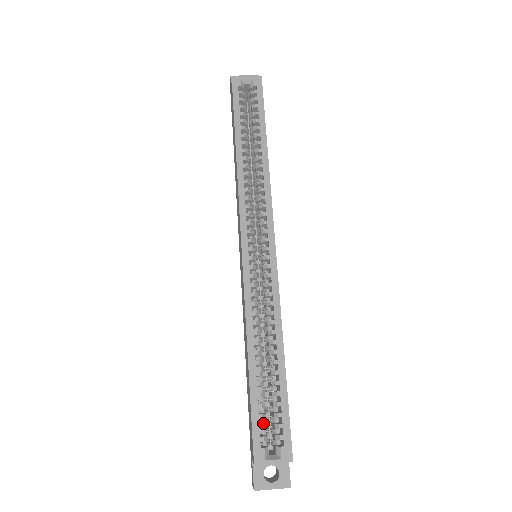
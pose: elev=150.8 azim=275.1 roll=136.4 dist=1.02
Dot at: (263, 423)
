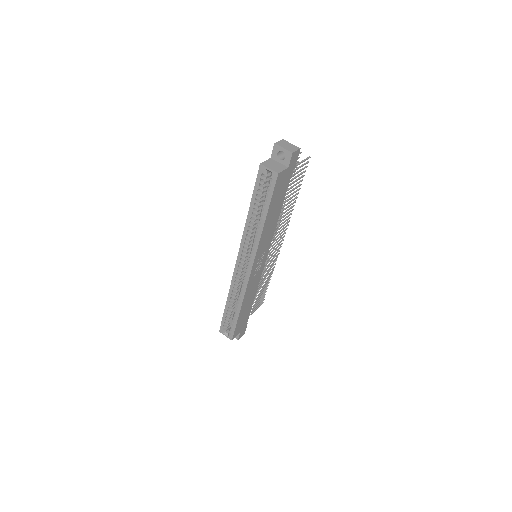
Dot at: (228, 322)
